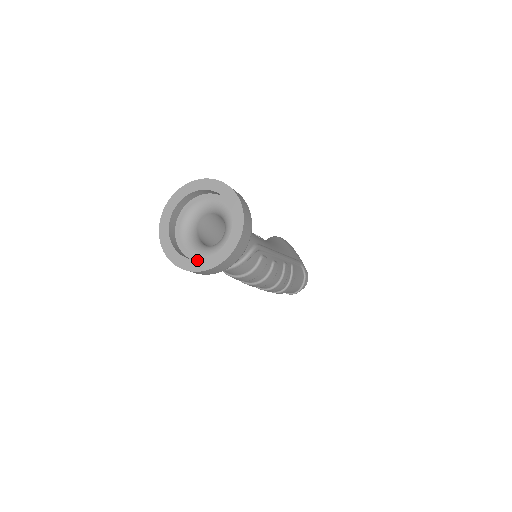
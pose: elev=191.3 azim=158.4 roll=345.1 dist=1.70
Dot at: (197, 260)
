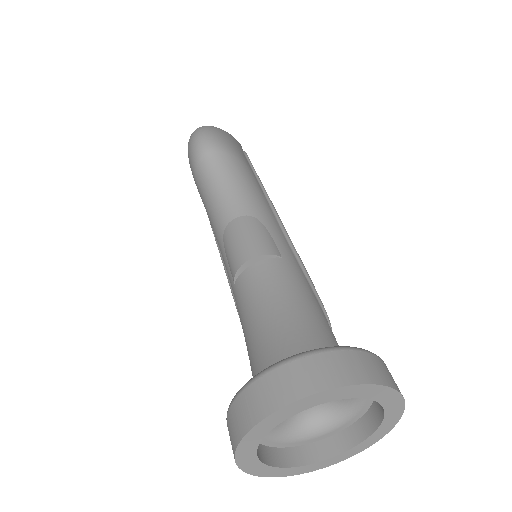
Dot at: (324, 461)
